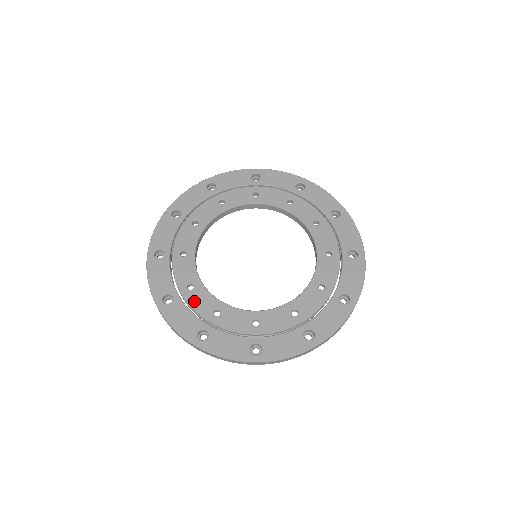
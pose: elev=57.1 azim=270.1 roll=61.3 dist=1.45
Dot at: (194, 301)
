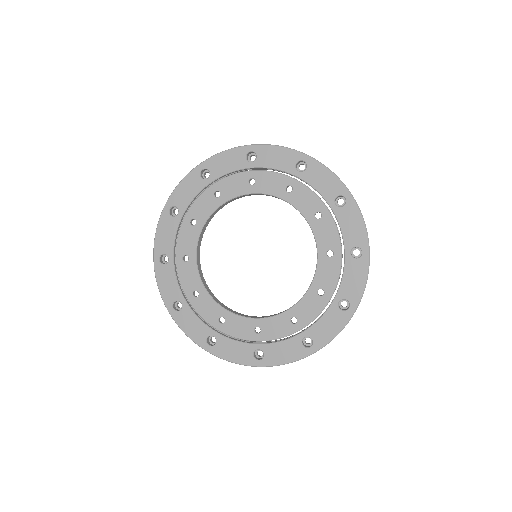
Dot at: (200, 309)
